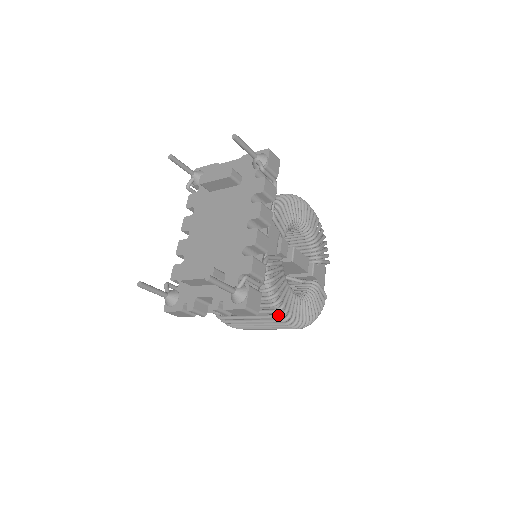
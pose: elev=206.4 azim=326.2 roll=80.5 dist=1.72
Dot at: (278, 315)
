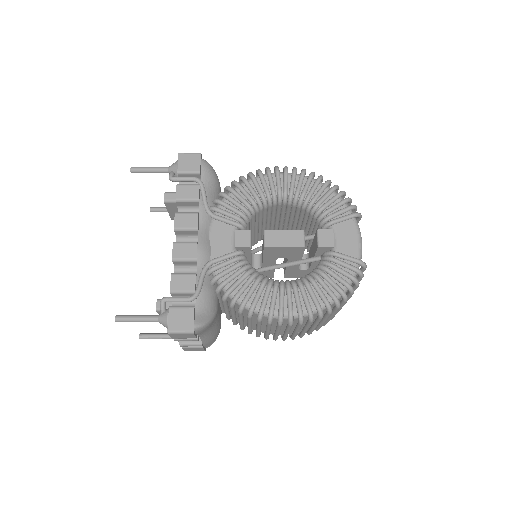
Dot at: occluded
